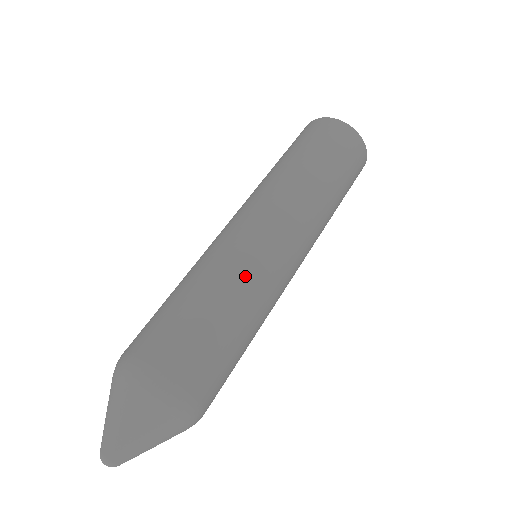
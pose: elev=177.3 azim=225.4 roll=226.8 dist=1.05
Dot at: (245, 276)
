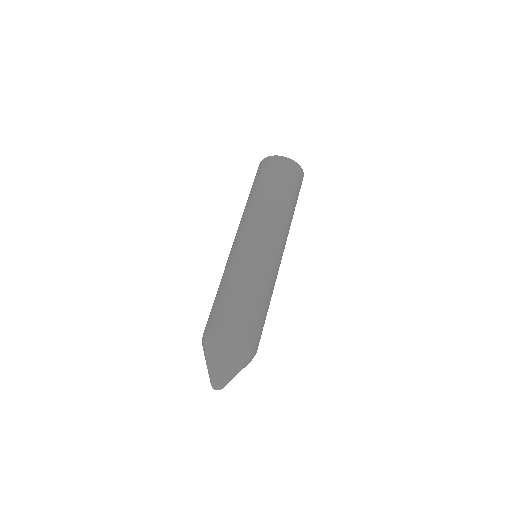
Dot at: (269, 278)
